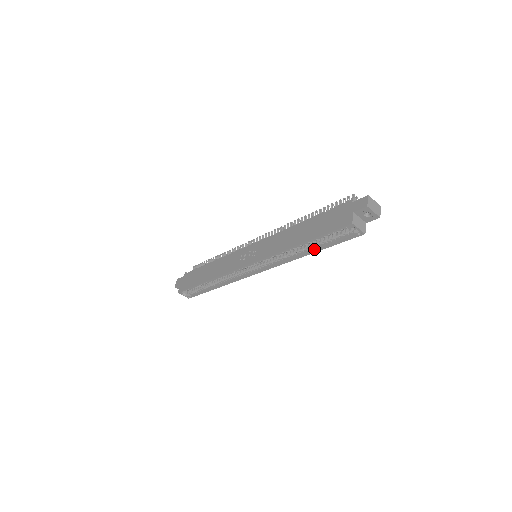
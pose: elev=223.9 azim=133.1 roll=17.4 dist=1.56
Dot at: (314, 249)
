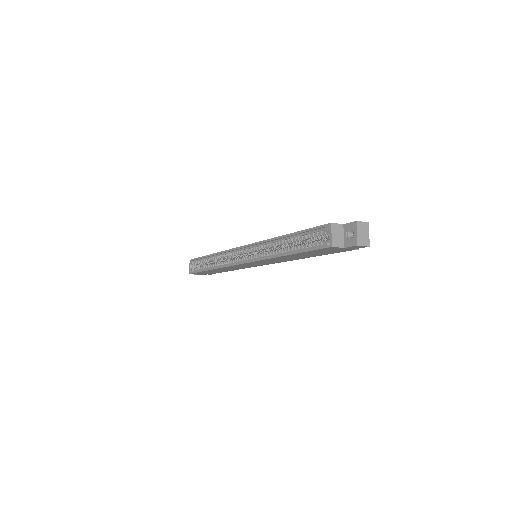
Dot at: (290, 252)
